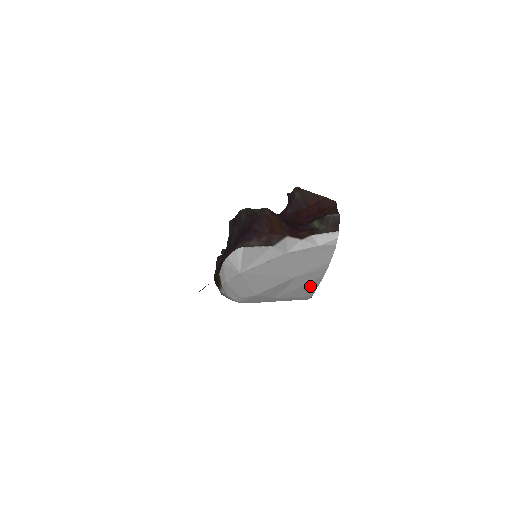
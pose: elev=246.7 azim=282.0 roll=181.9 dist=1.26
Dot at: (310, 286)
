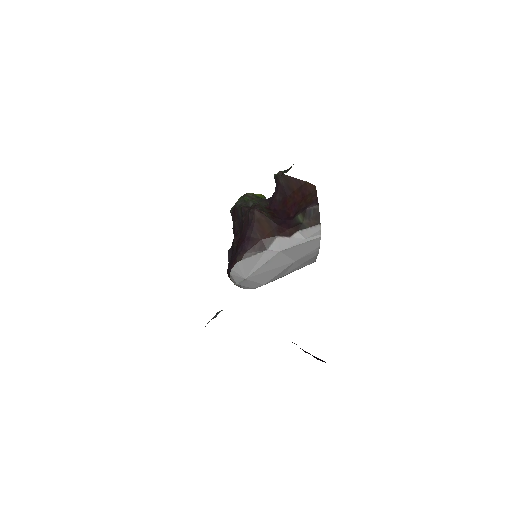
Dot at: (310, 260)
